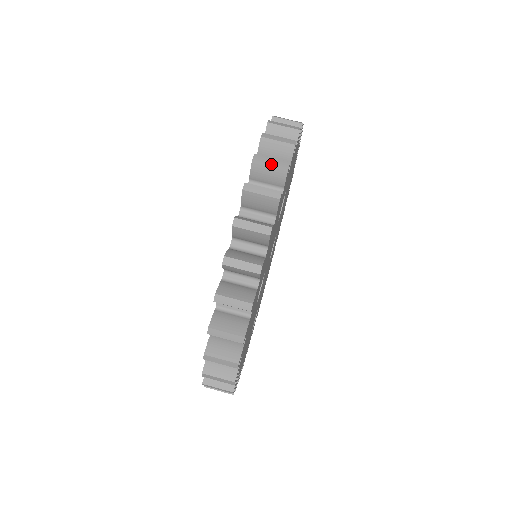
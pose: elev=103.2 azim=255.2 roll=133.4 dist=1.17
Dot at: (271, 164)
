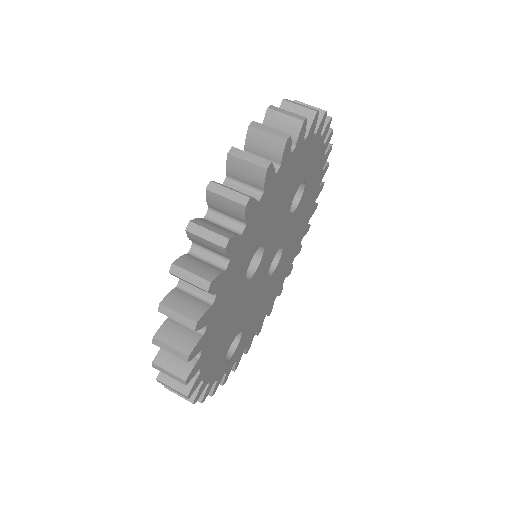
Dot at: (300, 106)
